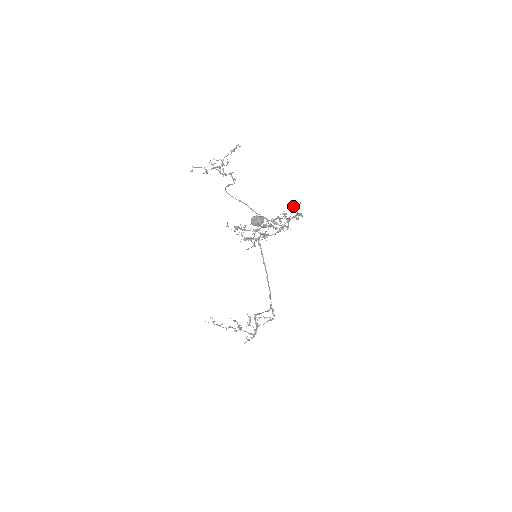
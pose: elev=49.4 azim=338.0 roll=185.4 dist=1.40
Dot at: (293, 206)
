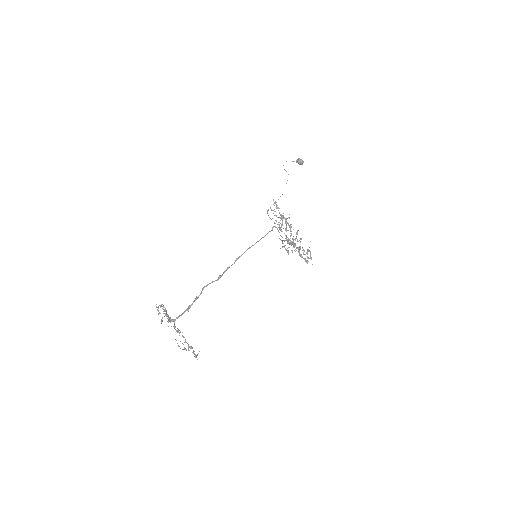
Dot at: (309, 250)
